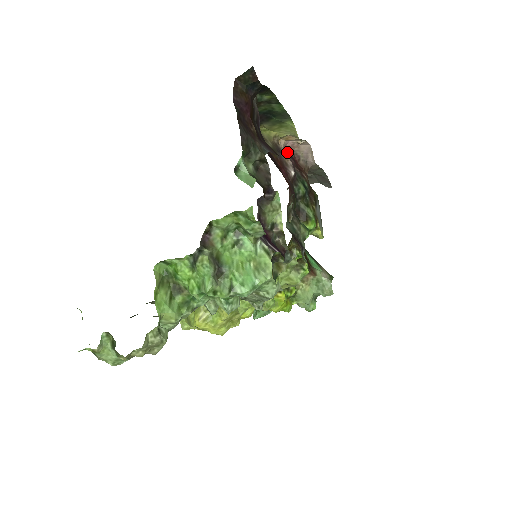
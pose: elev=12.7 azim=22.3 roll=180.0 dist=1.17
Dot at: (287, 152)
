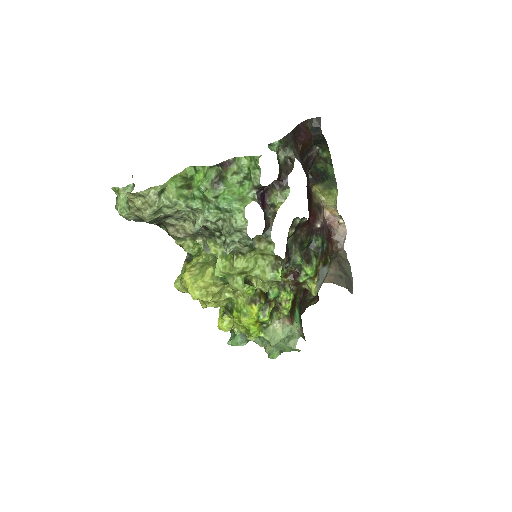
Dot at: (328, 225)
